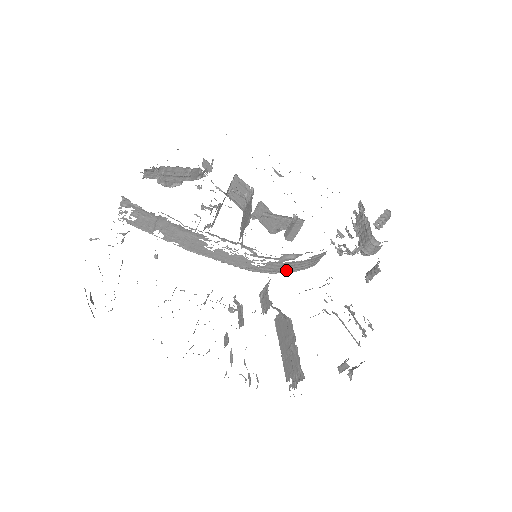
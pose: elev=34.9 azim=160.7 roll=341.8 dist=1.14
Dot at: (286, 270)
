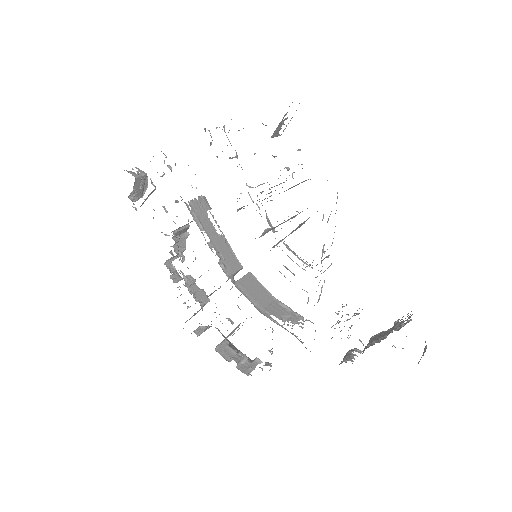
Dot at: occluded
